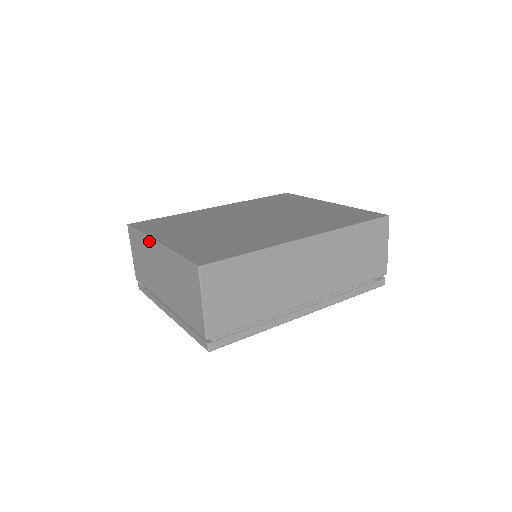
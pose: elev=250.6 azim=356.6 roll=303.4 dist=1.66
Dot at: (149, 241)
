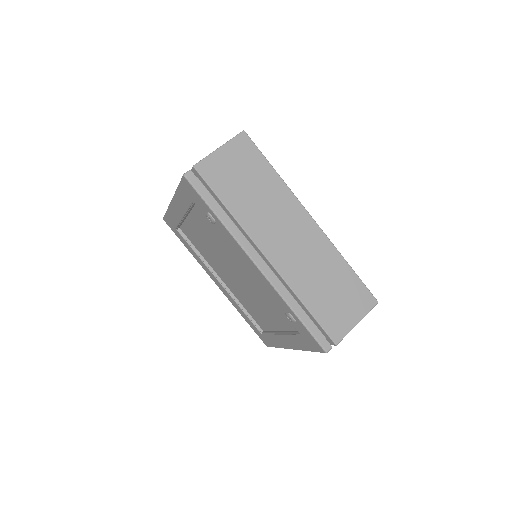
Dot at: occluded
